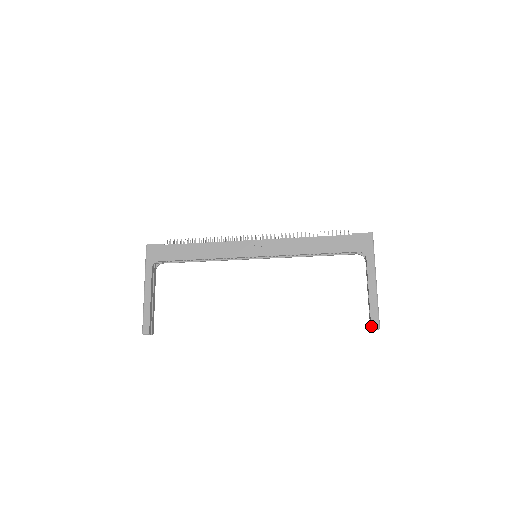
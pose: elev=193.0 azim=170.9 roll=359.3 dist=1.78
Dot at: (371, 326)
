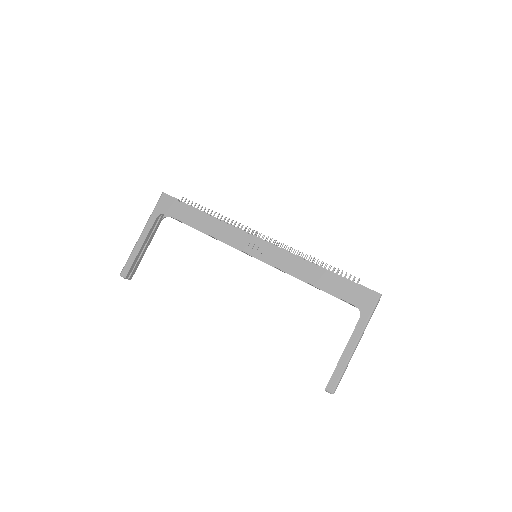
Dot at: (326, 387)
